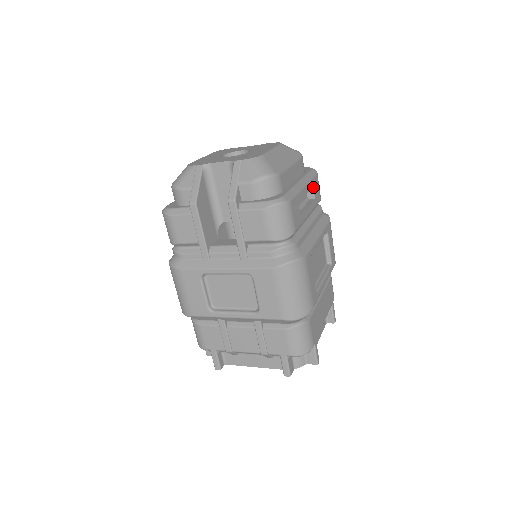
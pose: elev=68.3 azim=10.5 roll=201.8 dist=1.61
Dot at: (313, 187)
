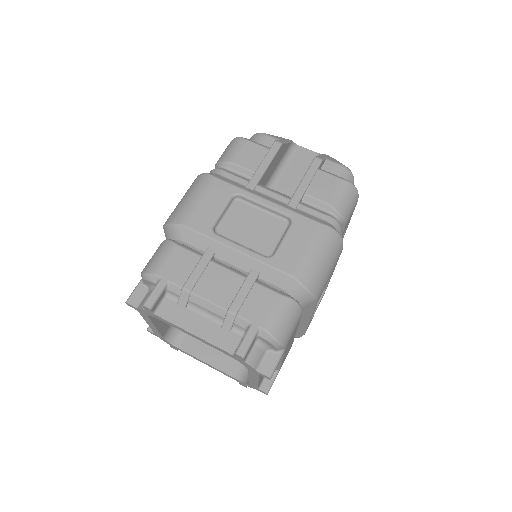
Dot at: occluded
